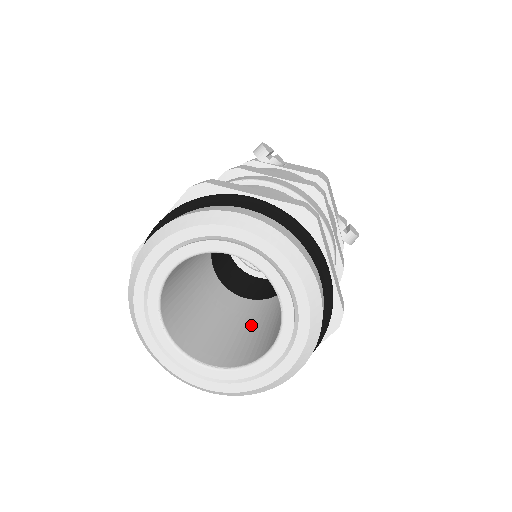
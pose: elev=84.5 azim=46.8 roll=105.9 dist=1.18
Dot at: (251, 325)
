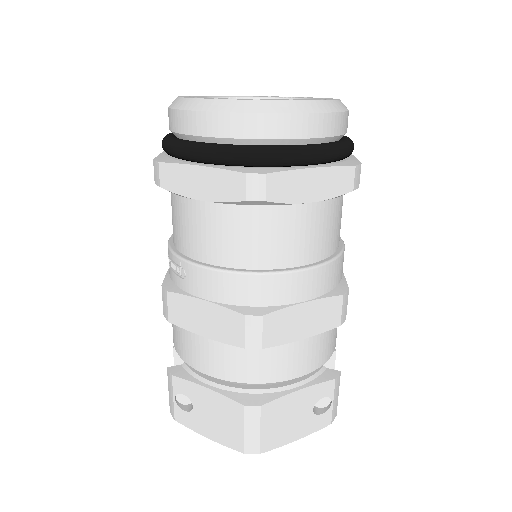
Dot at: occluded
